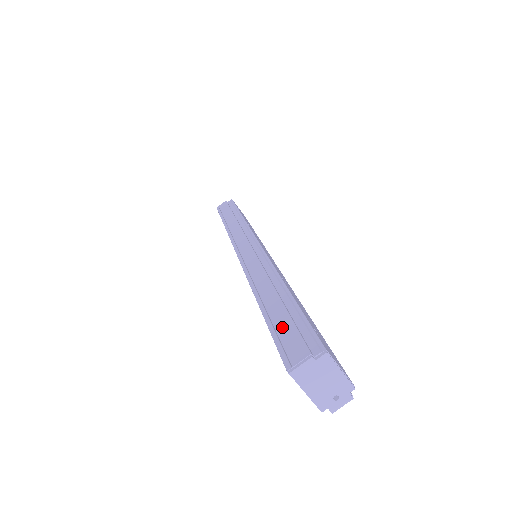
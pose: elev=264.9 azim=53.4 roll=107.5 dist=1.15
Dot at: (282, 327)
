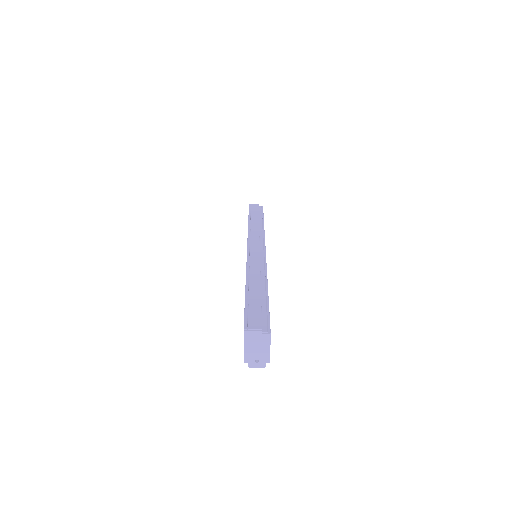
Dot at: (253, 307)
